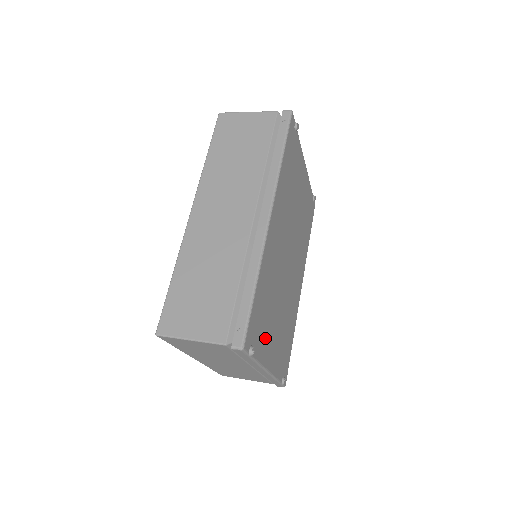
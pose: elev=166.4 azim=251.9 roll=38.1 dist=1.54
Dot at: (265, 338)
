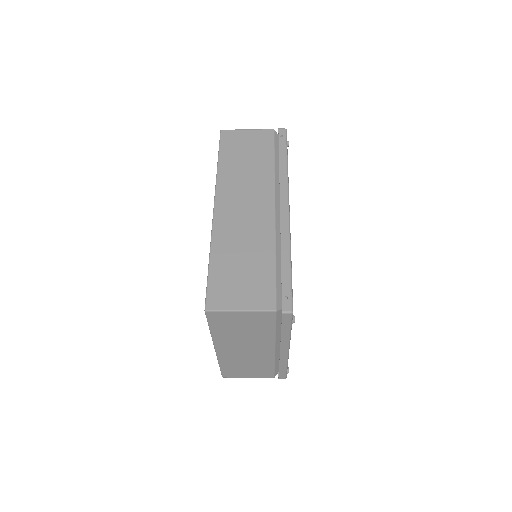
Dot at: occluded
